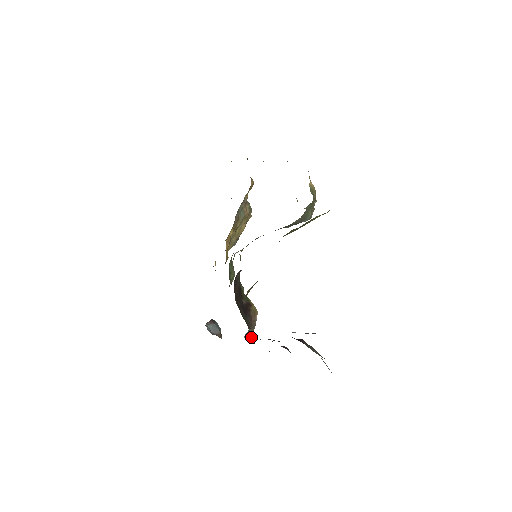
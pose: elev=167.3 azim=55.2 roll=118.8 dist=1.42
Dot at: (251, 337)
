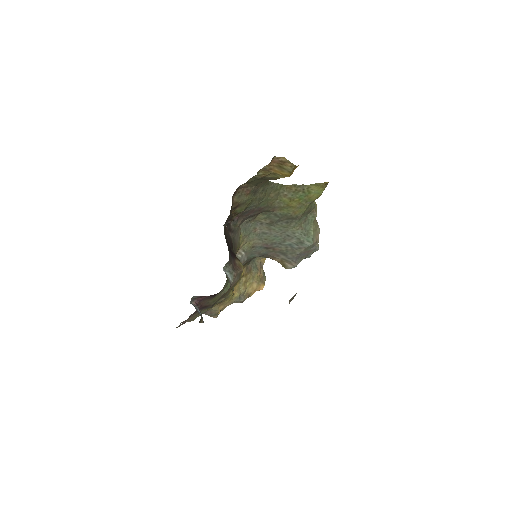
Dot at: (230, 281)
